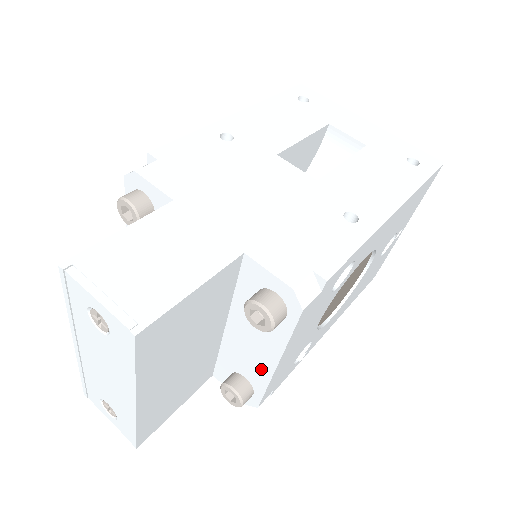
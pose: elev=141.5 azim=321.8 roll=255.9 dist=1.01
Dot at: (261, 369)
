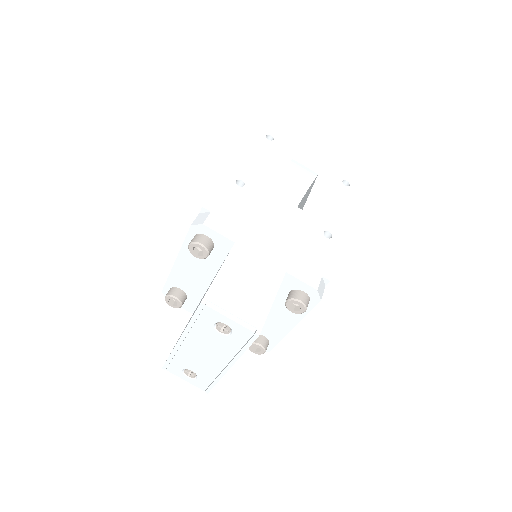
Dot at: (279, 331)
